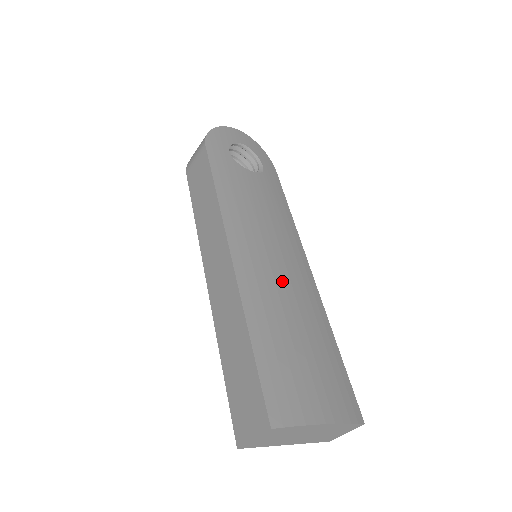
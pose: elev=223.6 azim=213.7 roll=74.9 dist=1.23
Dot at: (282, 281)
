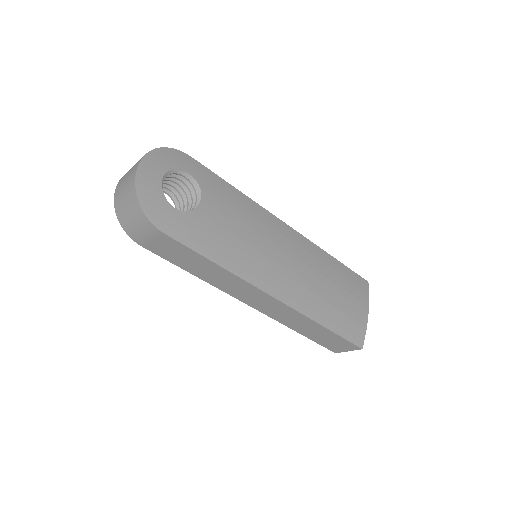
Dot at: (300, 270)
